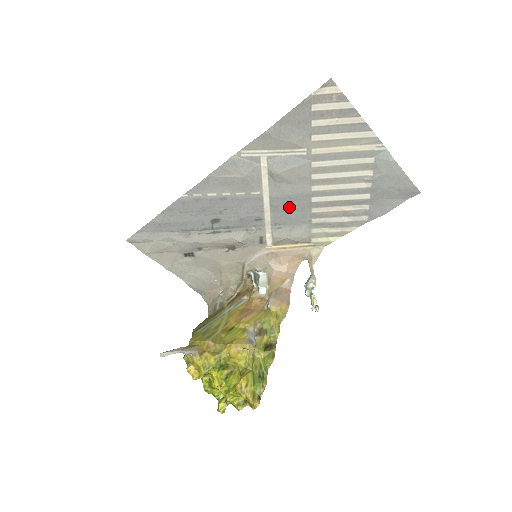
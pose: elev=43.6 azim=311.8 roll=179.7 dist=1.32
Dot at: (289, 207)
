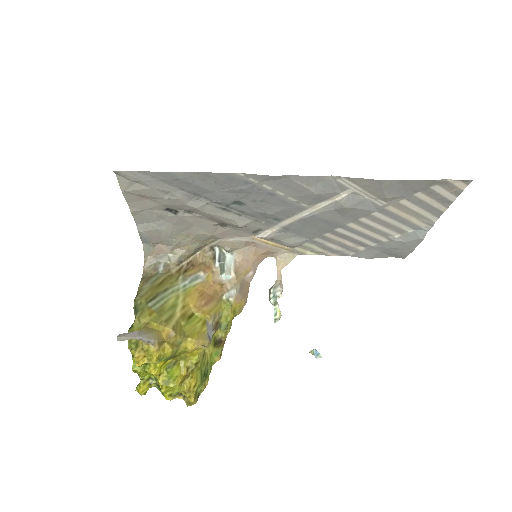
Dot at: (314, 225)
